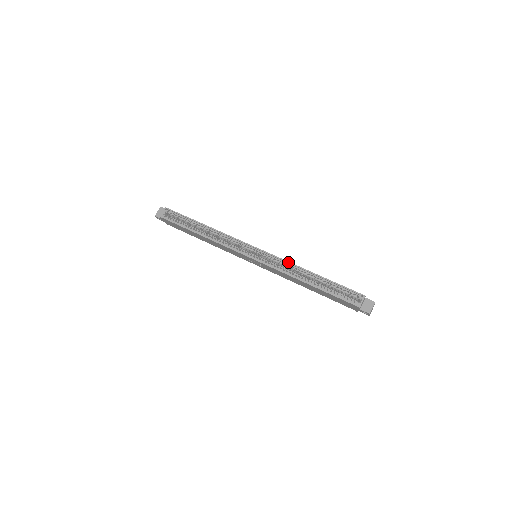
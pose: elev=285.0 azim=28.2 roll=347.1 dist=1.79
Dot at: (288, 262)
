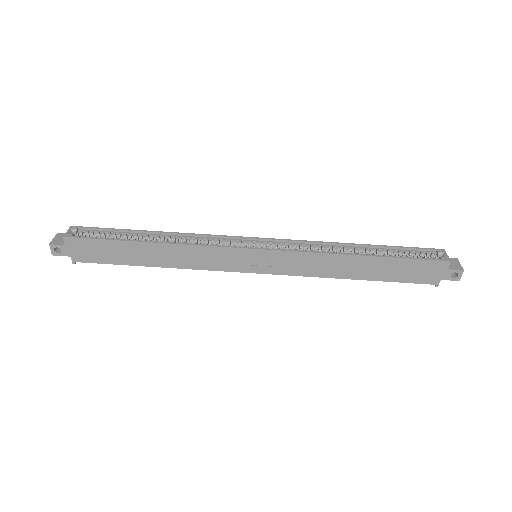
Dot at: (315, 241)
